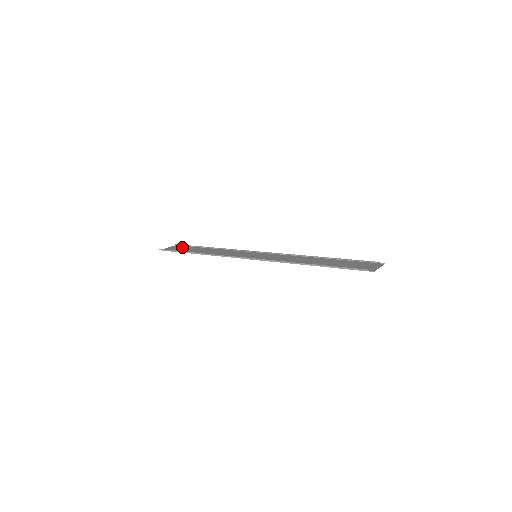
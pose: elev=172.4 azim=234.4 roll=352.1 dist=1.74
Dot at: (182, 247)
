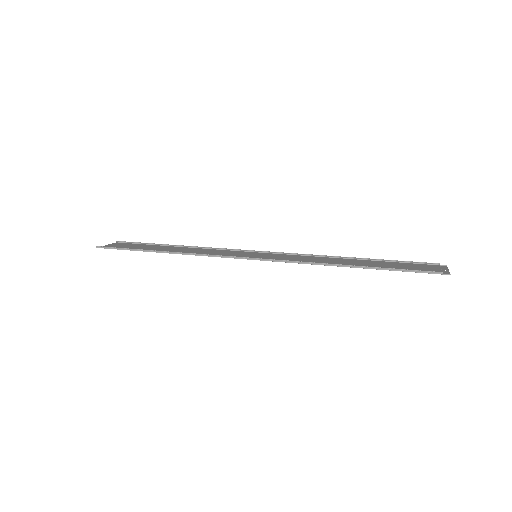
Dot at: (130, 244)
